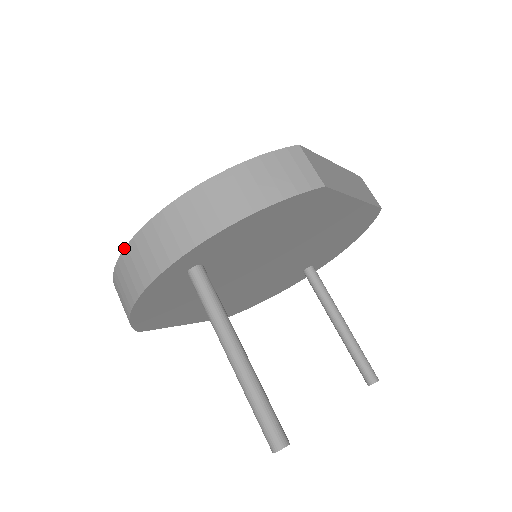
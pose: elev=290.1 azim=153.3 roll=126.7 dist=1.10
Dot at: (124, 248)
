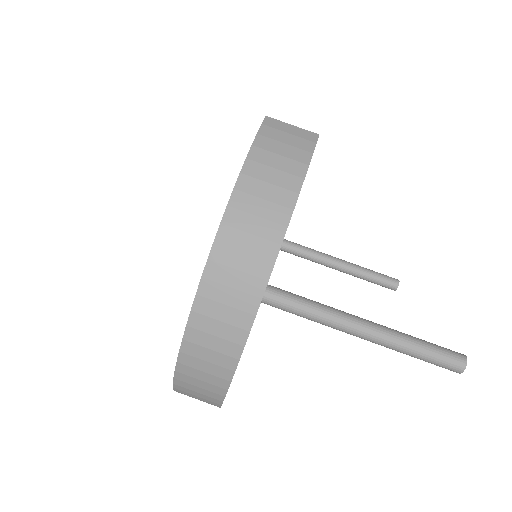
Dot at: occluded
